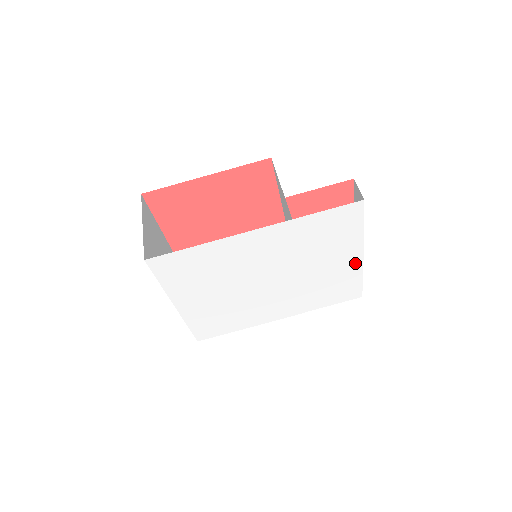
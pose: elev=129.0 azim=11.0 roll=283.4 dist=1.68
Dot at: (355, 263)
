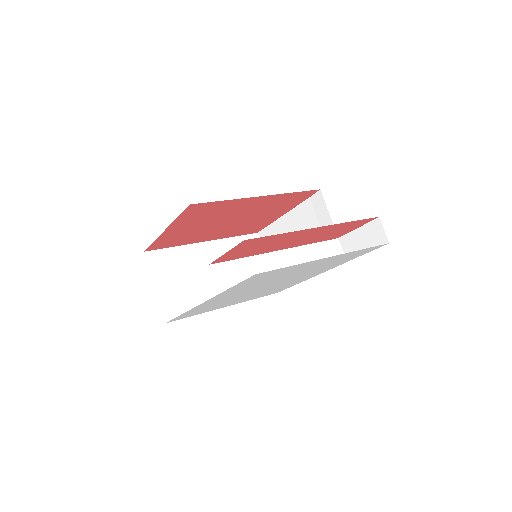
Dot at: (333, 257)
